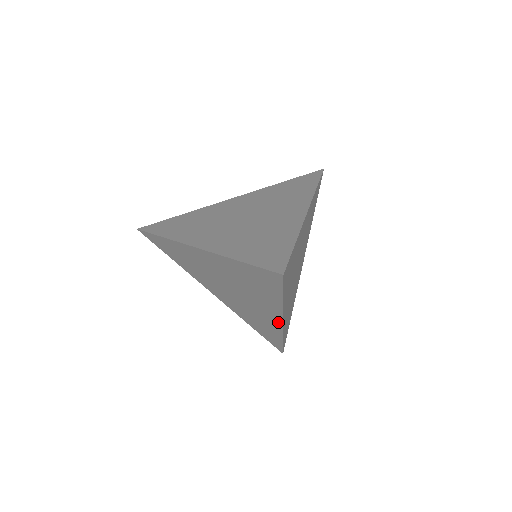
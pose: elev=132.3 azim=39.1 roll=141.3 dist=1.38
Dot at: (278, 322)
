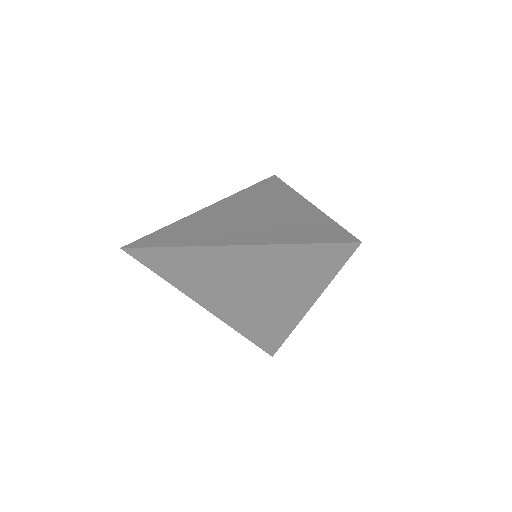
Dot at: (301, 311)
